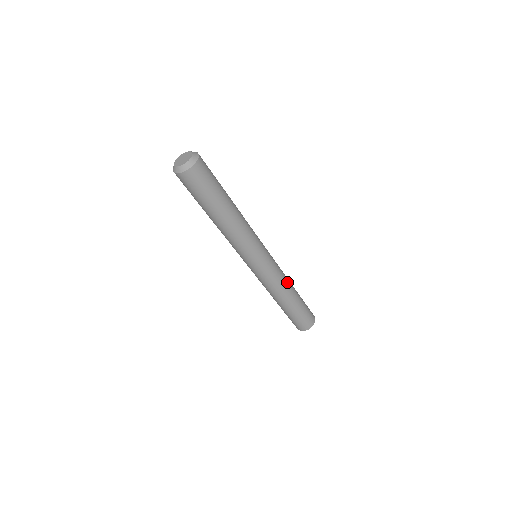
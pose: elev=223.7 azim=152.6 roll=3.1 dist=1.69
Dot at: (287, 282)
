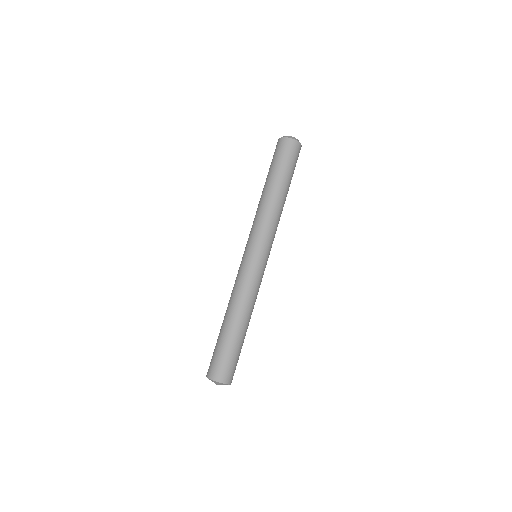
Dot at: (247, 303)
